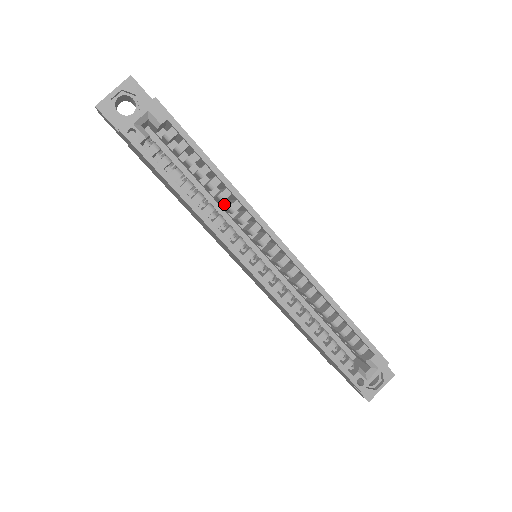
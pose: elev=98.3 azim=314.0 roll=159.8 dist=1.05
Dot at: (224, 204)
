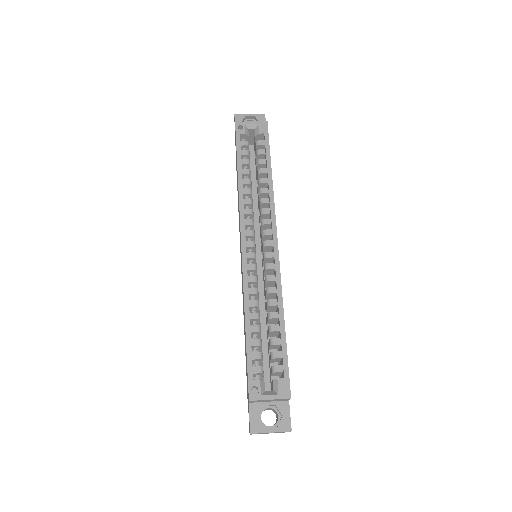
Dot at: occluded
